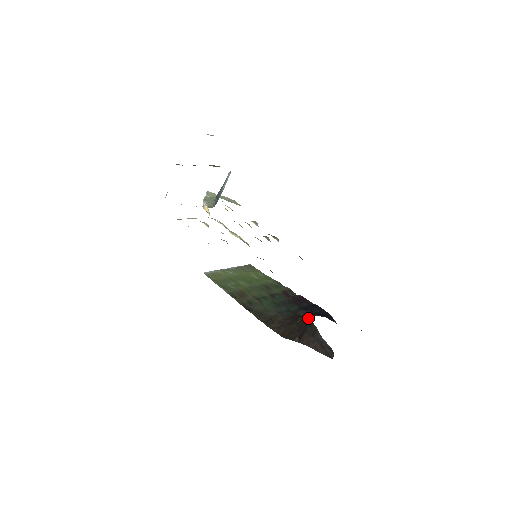
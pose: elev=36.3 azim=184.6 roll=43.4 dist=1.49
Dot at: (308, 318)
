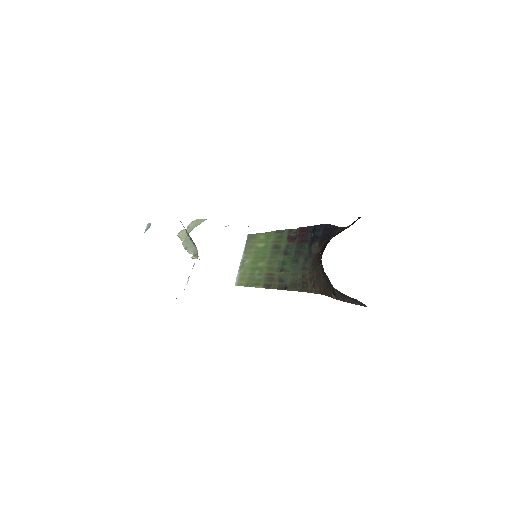
Dot at: (328, 278)
